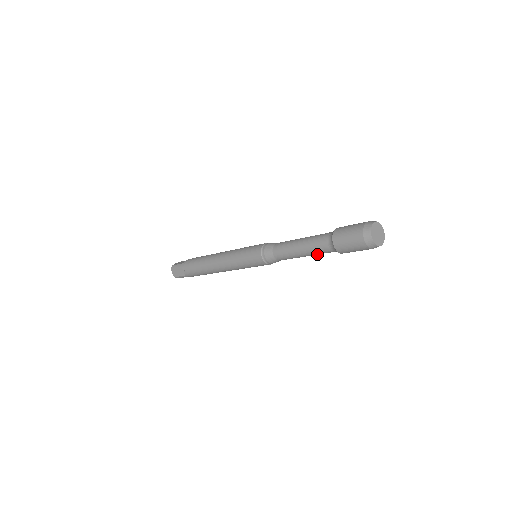
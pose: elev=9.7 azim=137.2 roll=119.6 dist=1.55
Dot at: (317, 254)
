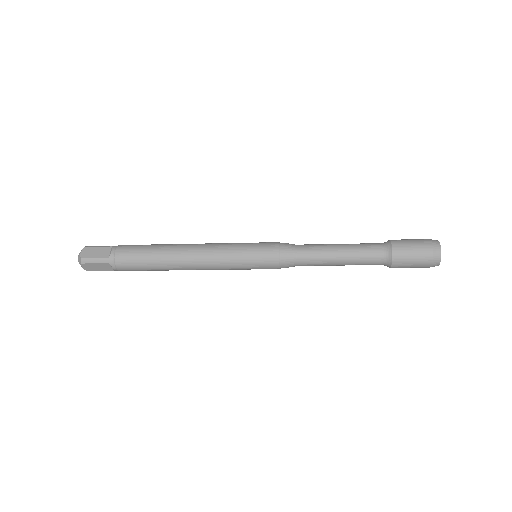
Dot at: (357, 259)
